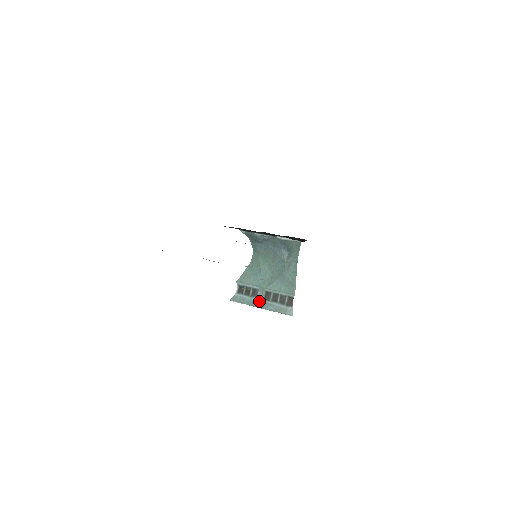
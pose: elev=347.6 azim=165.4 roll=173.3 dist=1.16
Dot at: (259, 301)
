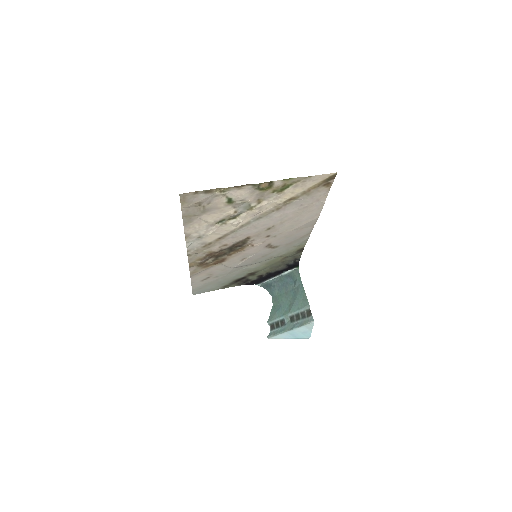
Dot at: (288, 326)
